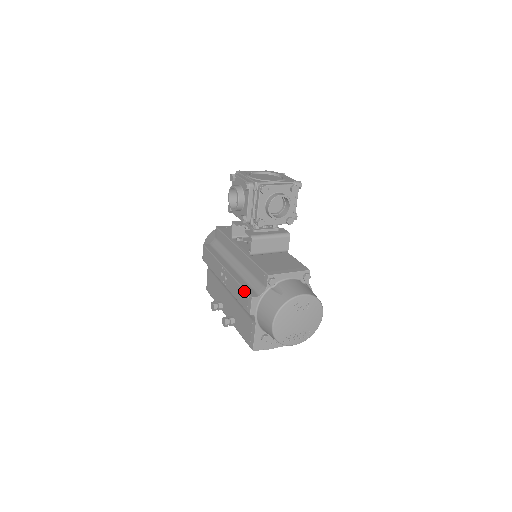
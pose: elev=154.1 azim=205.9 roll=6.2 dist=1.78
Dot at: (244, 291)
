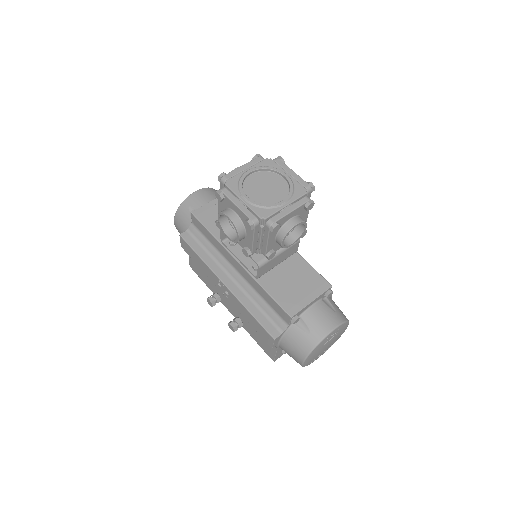
Dot at: (261, 327)
